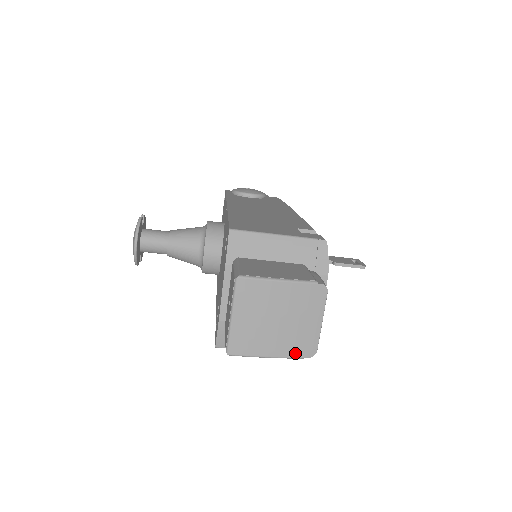
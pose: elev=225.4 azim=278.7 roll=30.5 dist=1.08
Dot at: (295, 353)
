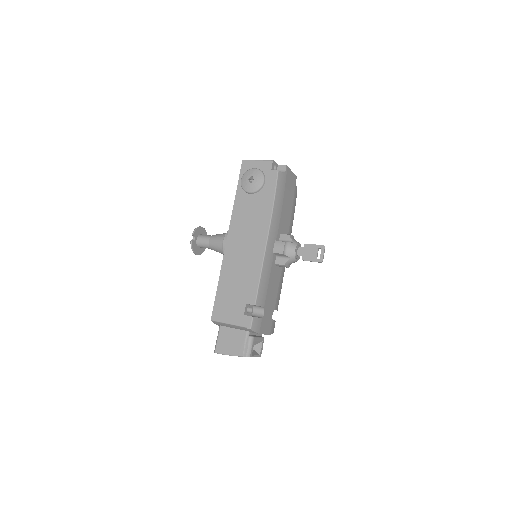
Dot at: occluded
